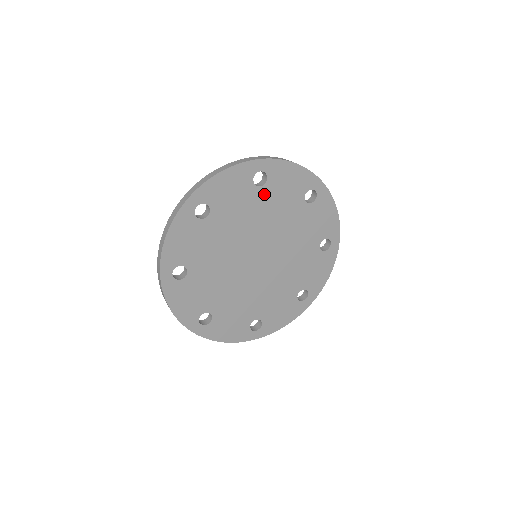
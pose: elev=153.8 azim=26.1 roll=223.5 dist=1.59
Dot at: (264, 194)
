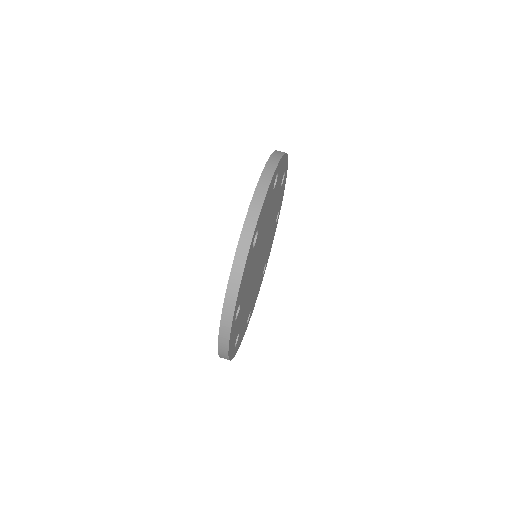
Dot at: (243, 296)
